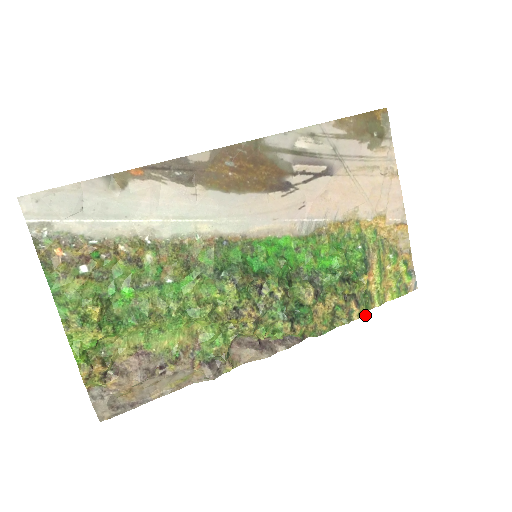
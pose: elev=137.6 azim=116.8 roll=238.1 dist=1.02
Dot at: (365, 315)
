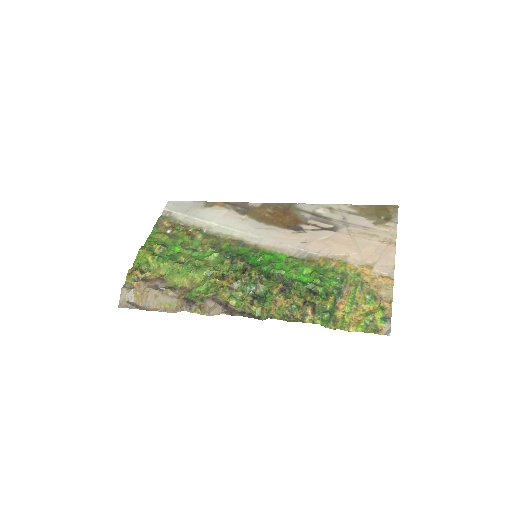
Dot at: occluded
